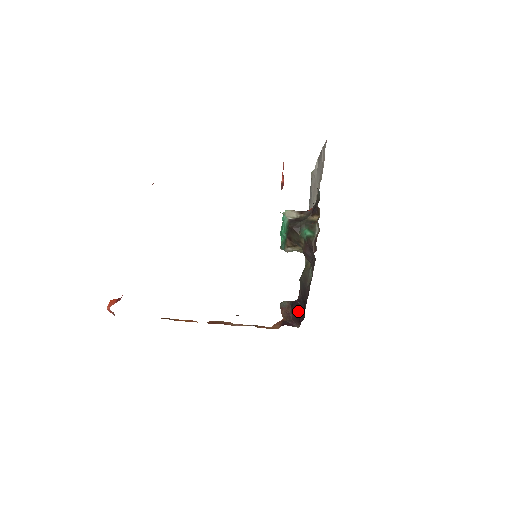
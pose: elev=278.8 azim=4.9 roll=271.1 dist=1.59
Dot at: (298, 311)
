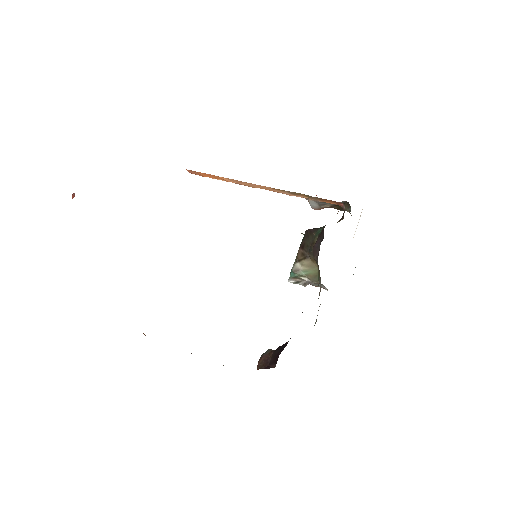
Dot at: (281, 347)
